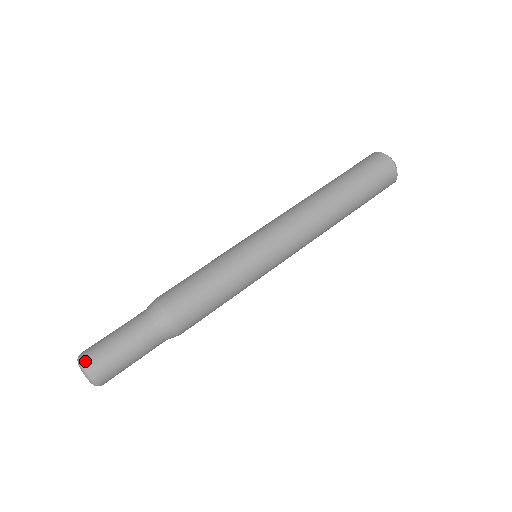
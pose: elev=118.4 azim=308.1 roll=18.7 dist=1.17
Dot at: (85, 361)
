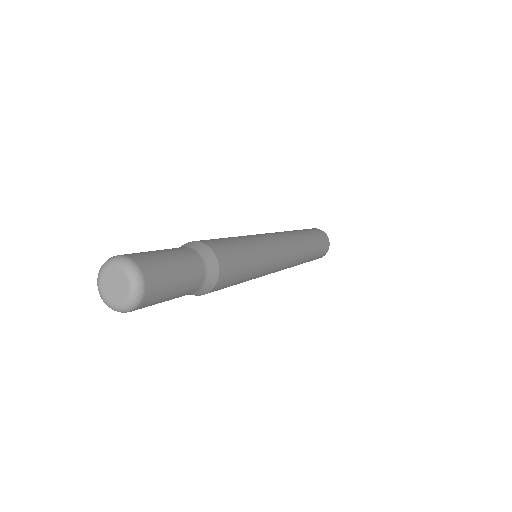
Dot at: (121, 255)
